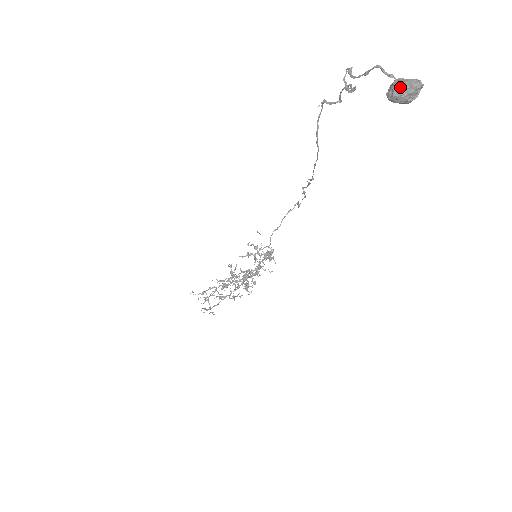
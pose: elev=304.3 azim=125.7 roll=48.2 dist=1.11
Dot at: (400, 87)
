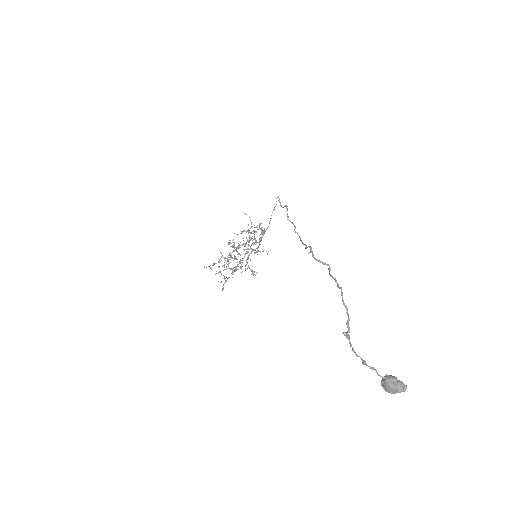
Dot at: (391, 390)
